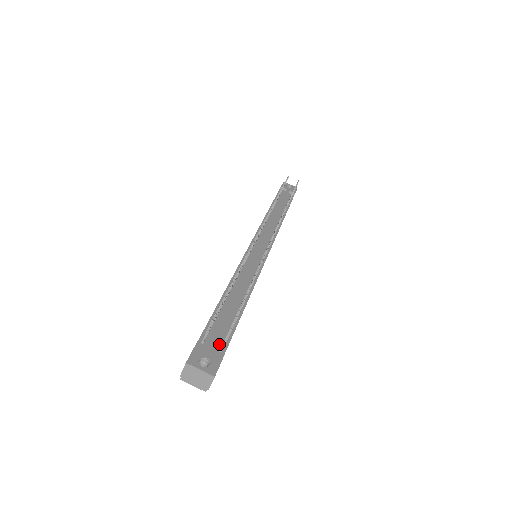
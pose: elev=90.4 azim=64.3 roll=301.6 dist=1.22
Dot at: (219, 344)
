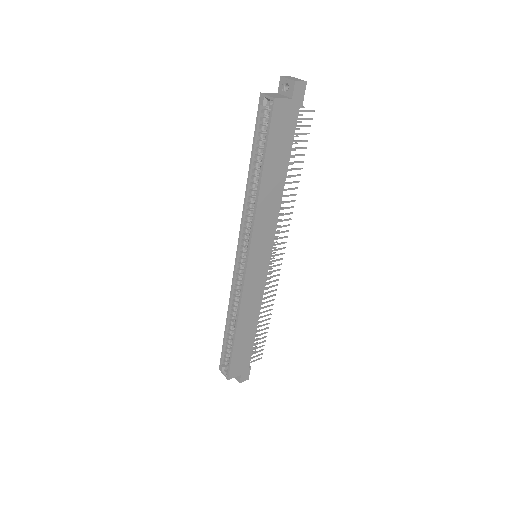
Dot at: occluded
